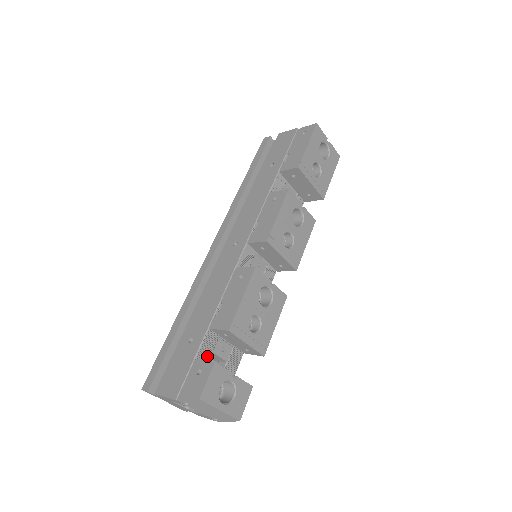
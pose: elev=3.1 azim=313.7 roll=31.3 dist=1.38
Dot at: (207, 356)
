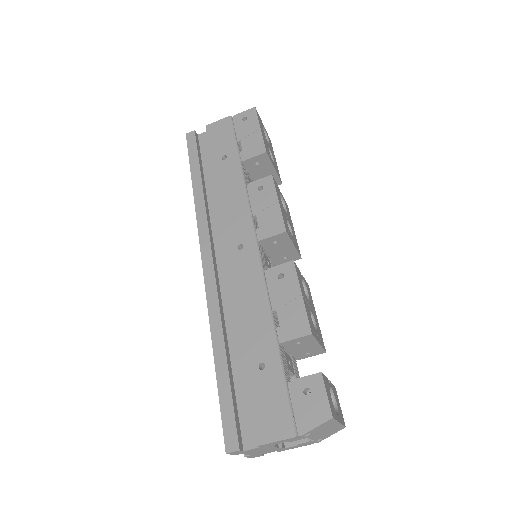
Dot at: (288, 375)
